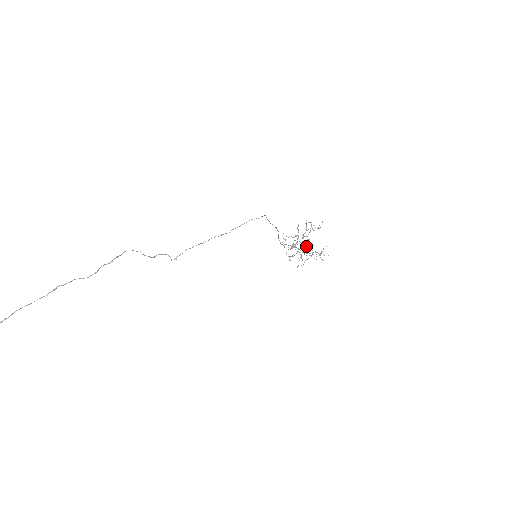
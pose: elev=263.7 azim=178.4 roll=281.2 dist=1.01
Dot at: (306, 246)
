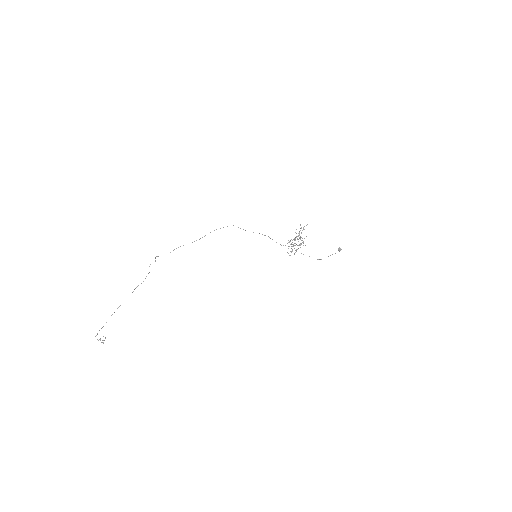
Dot at: occluded
